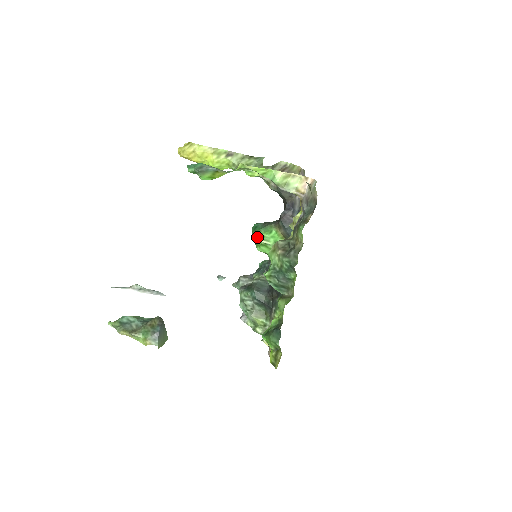
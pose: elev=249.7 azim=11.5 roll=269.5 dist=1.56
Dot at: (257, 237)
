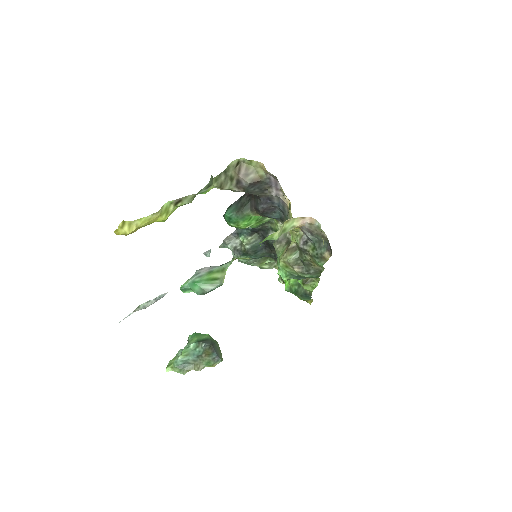
Dot at: (237, 227)
